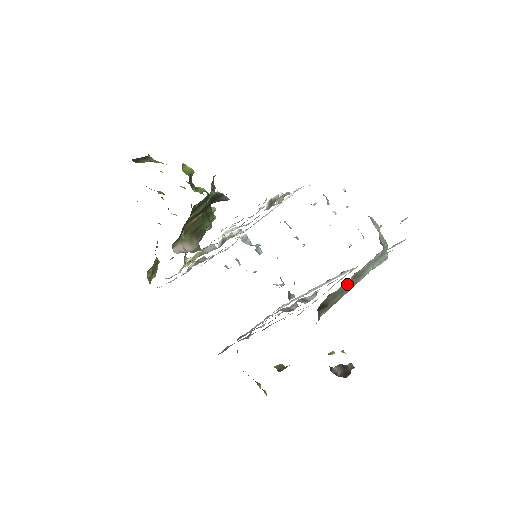
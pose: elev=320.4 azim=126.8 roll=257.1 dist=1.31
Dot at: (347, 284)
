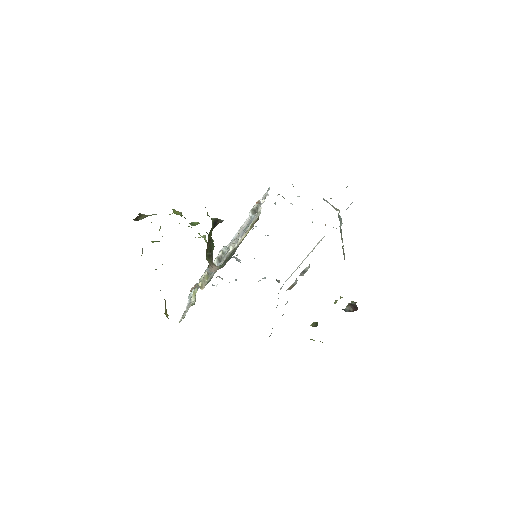
Dot at: (342, 239)
